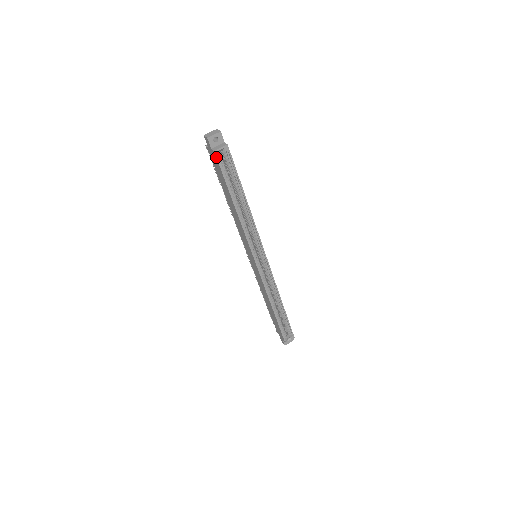
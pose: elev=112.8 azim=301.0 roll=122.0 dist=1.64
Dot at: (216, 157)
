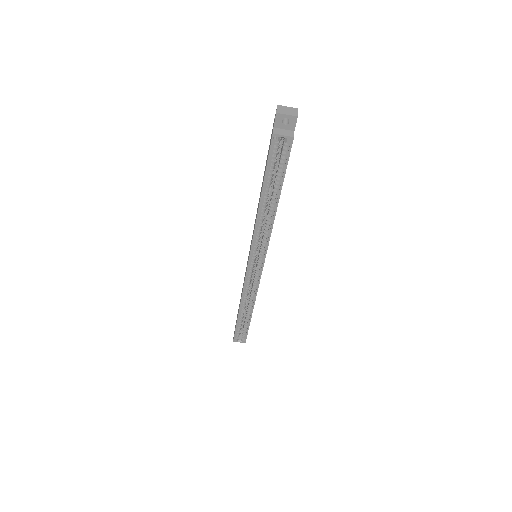
Dot at: (271, 141)
